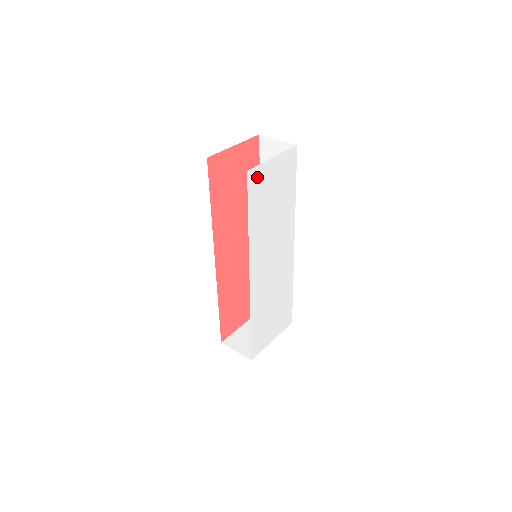
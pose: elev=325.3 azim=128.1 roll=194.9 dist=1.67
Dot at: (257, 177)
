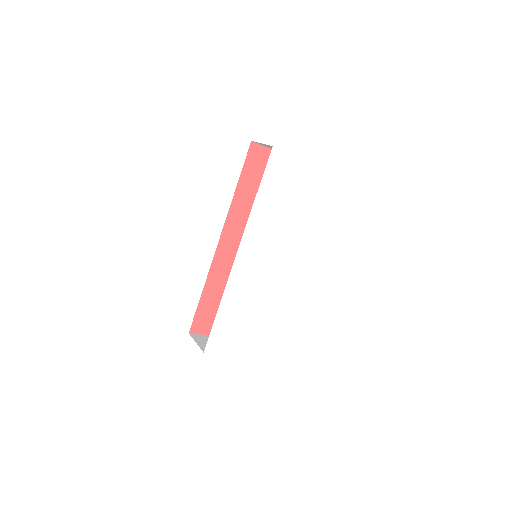
Dot at: (280, 161)
